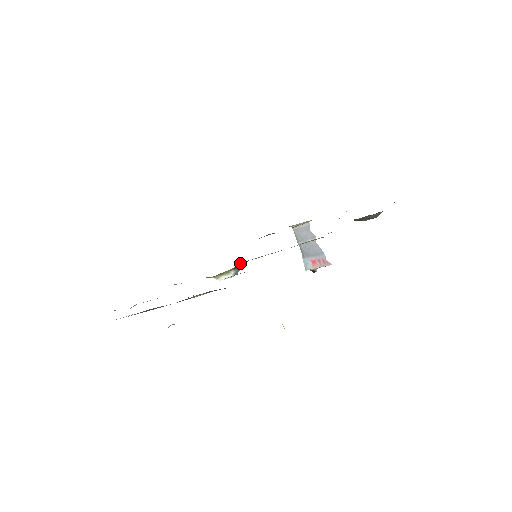
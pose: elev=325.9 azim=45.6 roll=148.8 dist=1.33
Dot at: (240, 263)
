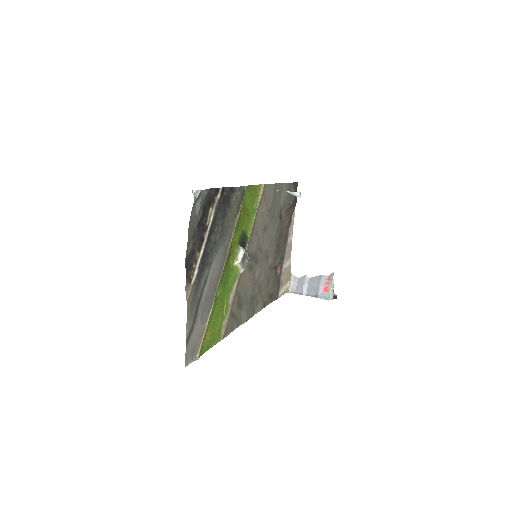
Dot at: occluded
